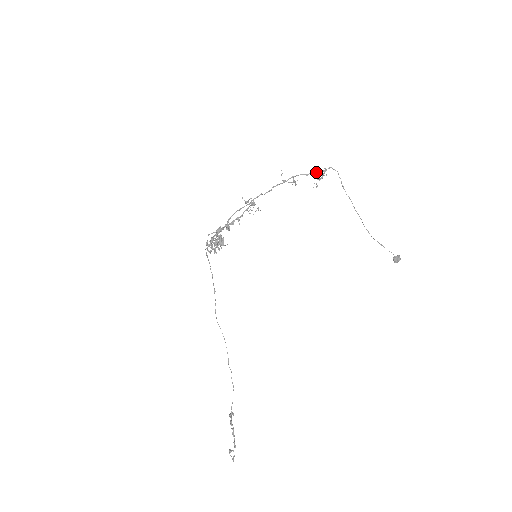
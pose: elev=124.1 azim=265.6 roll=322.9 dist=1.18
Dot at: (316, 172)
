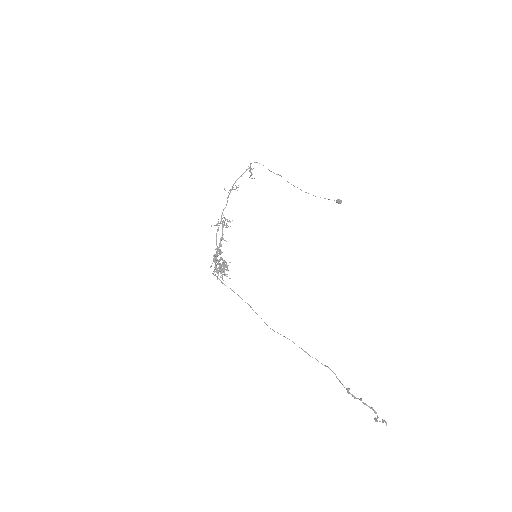
Dot at: (245, 171)
